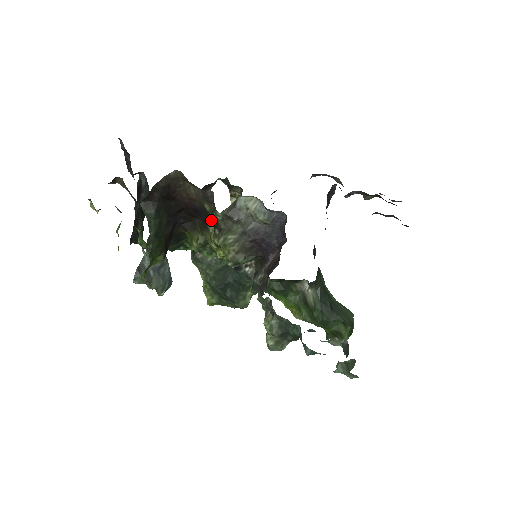
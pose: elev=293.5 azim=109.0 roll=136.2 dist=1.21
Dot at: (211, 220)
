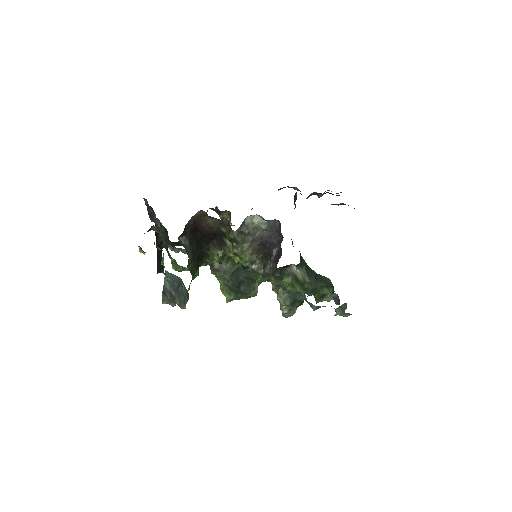
Dot at: (229, 238)
